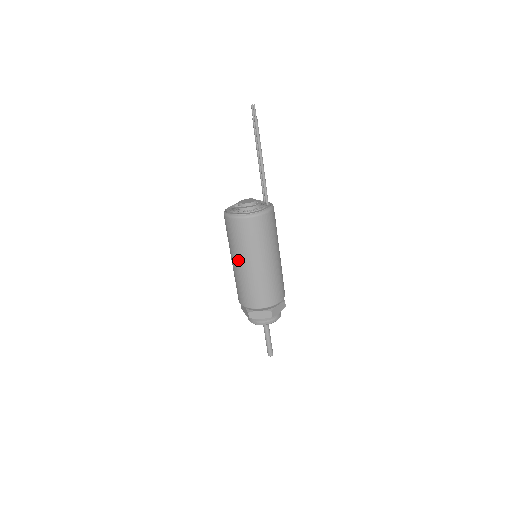
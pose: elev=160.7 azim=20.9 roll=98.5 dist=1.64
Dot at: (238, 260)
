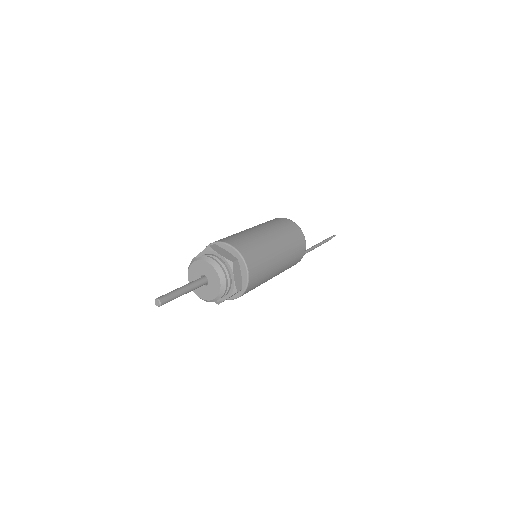
Dot at: (255, 227)
